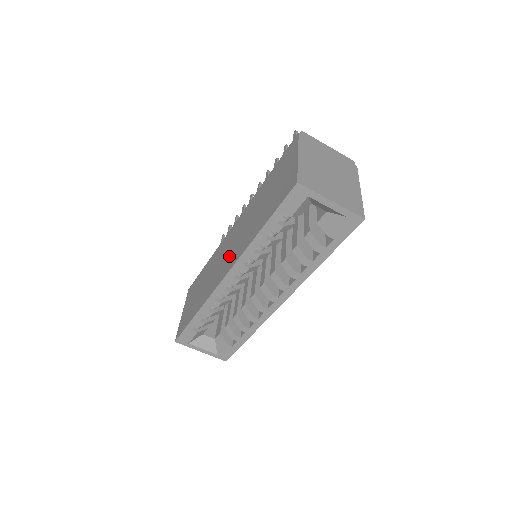
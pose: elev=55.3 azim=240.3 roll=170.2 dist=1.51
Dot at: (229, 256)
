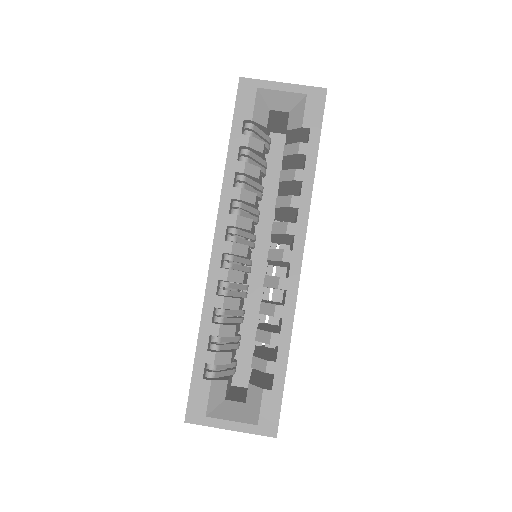
Dot at: occluded
